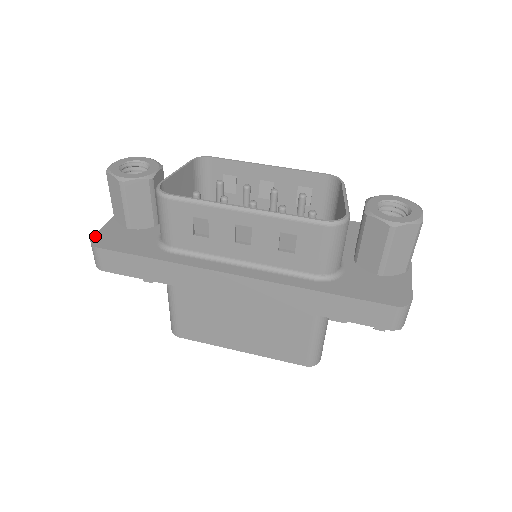
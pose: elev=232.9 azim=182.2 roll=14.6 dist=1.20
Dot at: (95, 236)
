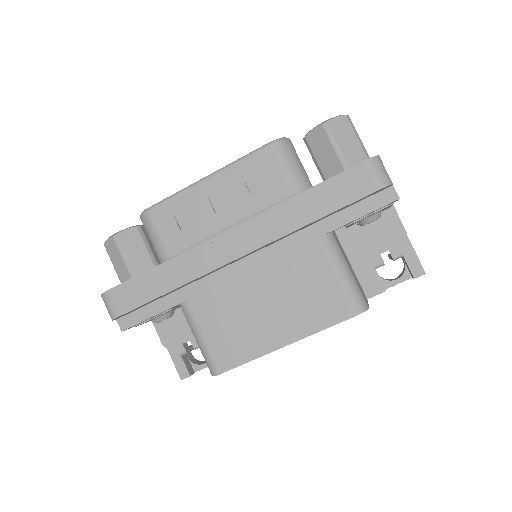
Dot at: occluded
